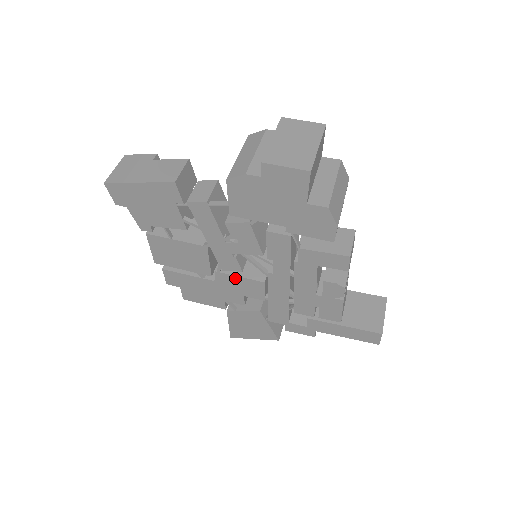
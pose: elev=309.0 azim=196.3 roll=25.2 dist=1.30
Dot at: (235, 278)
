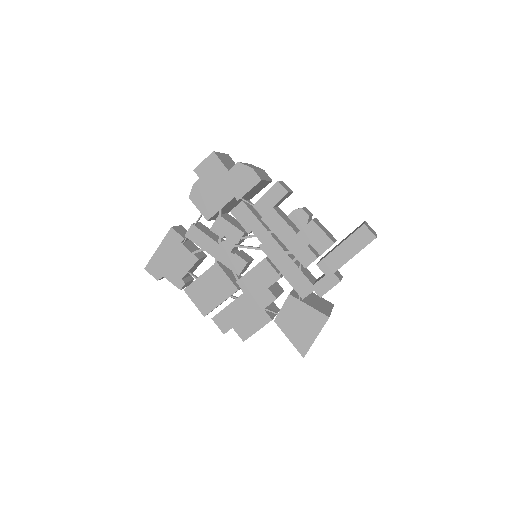
Dot at: (250, 275)
